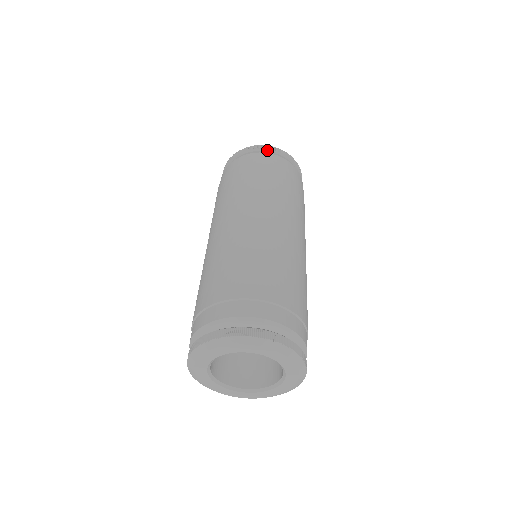
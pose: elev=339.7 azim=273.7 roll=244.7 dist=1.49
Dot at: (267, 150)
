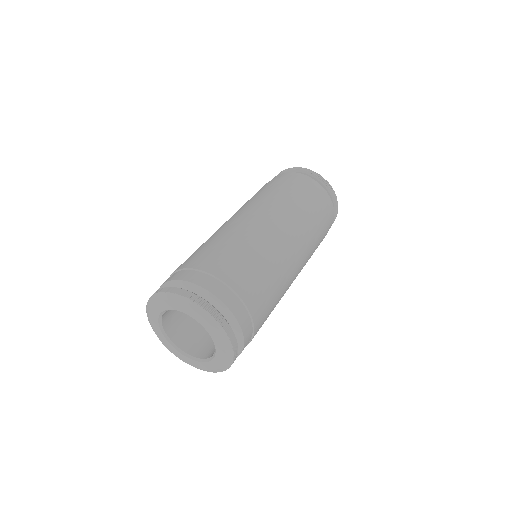
Dot at: (320, 181)
